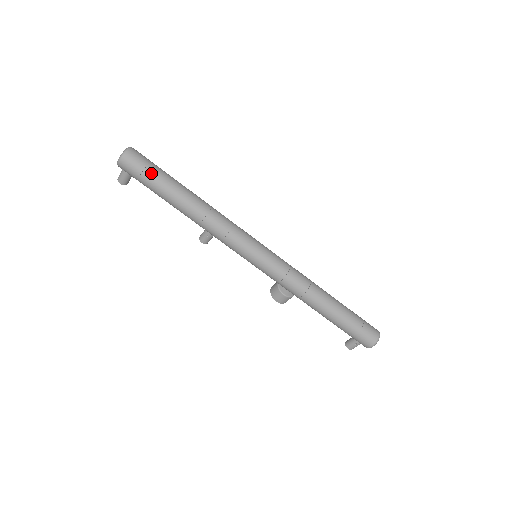
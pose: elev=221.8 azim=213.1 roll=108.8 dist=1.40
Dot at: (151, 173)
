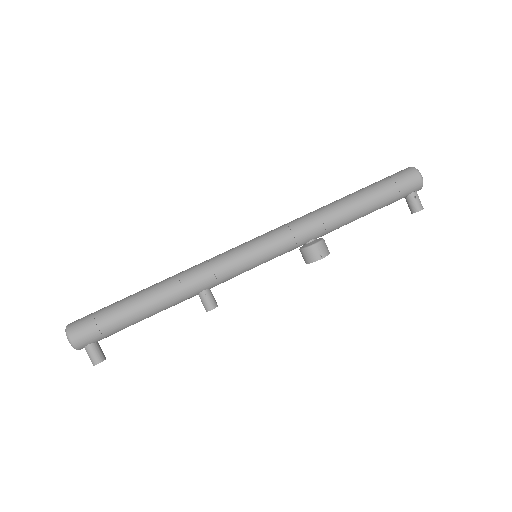
Dot at: (102, 313)
